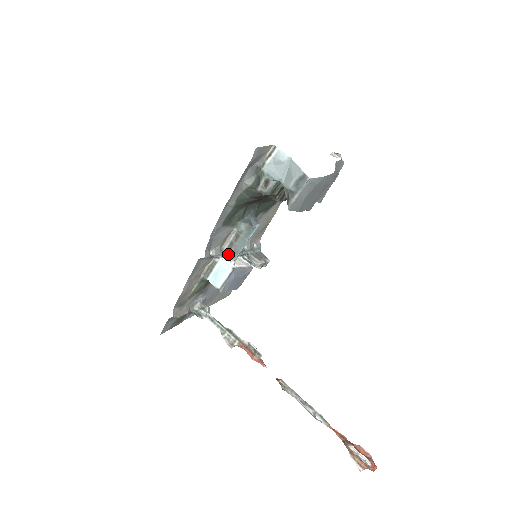
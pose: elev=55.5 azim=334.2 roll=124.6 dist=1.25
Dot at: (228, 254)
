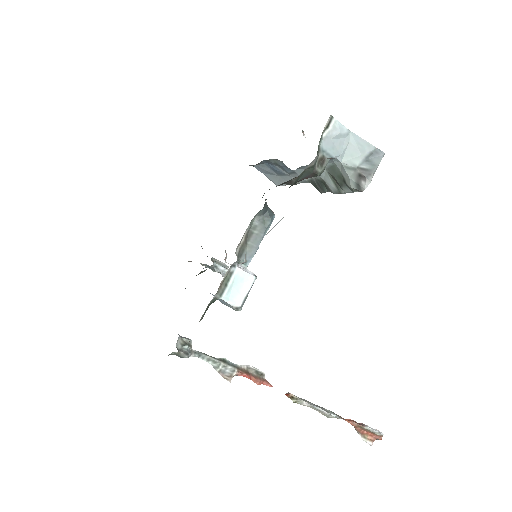
Dot at: (240, 259)
